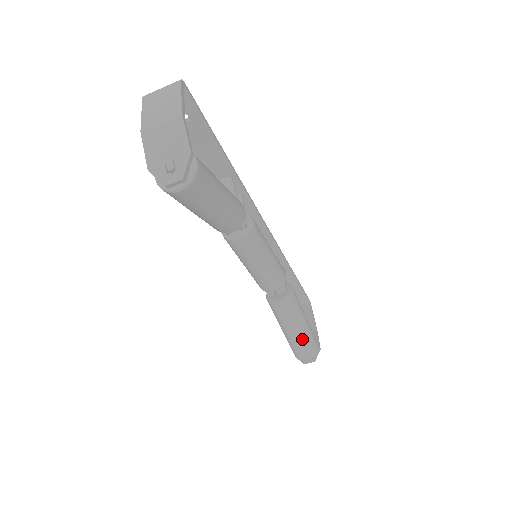
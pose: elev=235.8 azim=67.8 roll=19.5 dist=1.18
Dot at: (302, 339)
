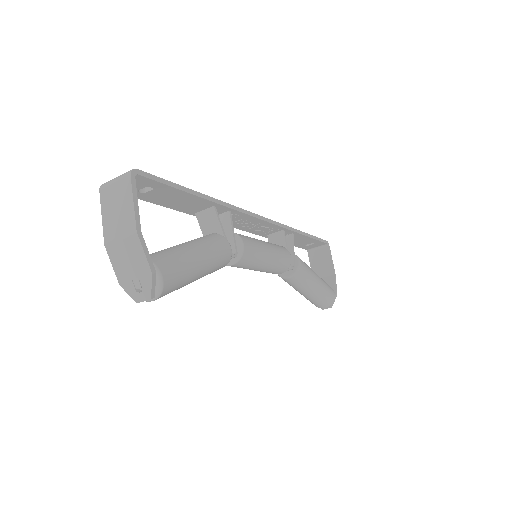
Dot at: (316, 297)
